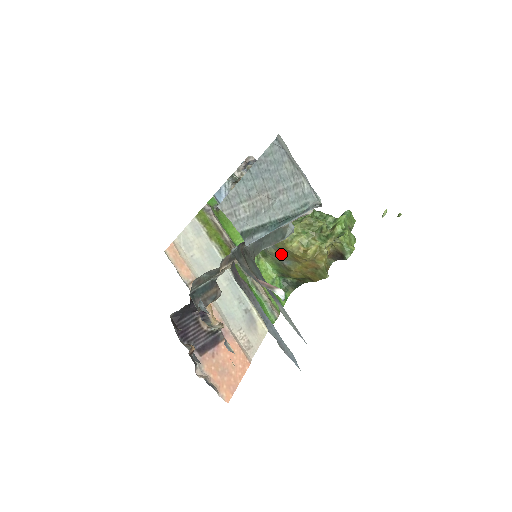
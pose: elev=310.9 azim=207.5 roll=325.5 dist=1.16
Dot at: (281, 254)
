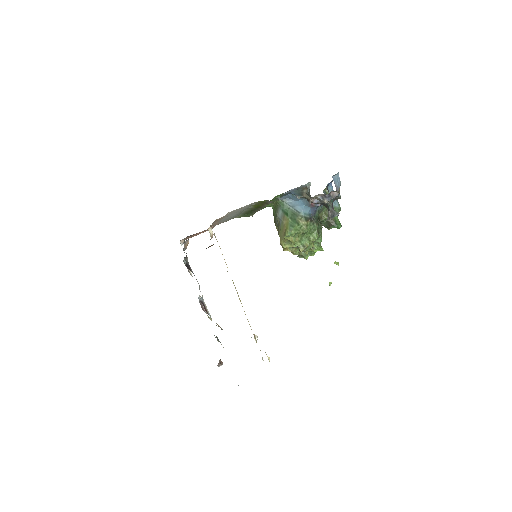
Dot at: (278, 229)
